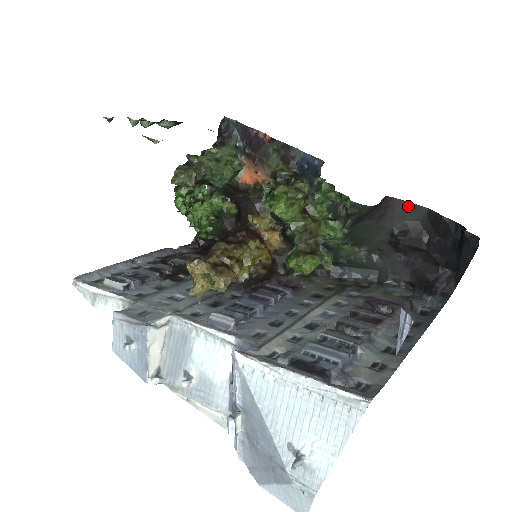
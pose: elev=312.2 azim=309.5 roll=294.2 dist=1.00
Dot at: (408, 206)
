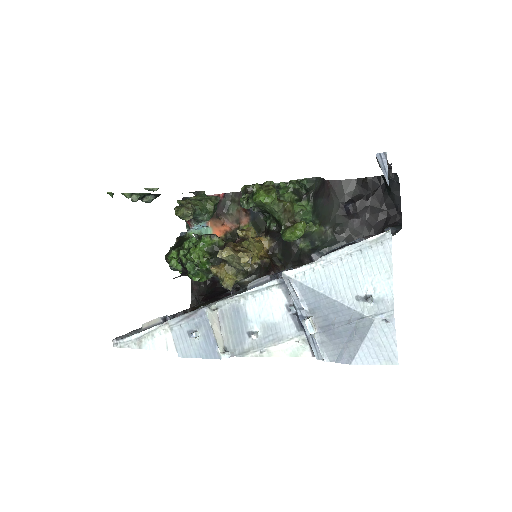
Dot at: (342, 183)
